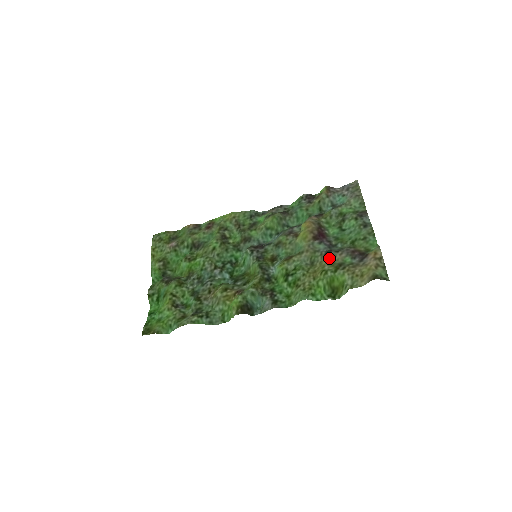
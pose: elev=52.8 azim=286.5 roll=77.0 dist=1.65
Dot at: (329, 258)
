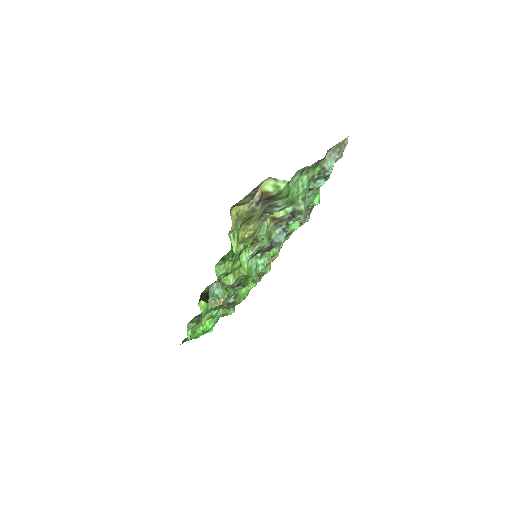
Dot at: (256, 220)
